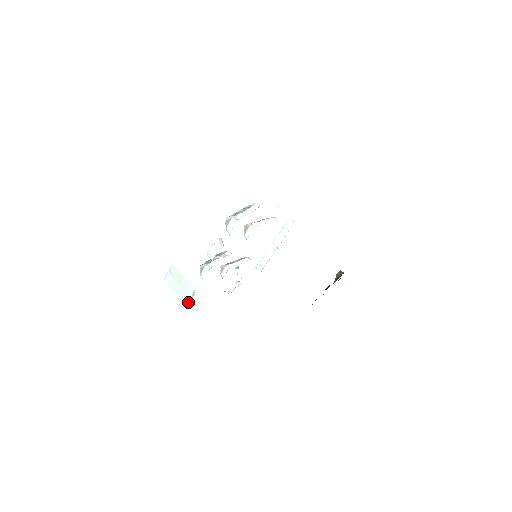
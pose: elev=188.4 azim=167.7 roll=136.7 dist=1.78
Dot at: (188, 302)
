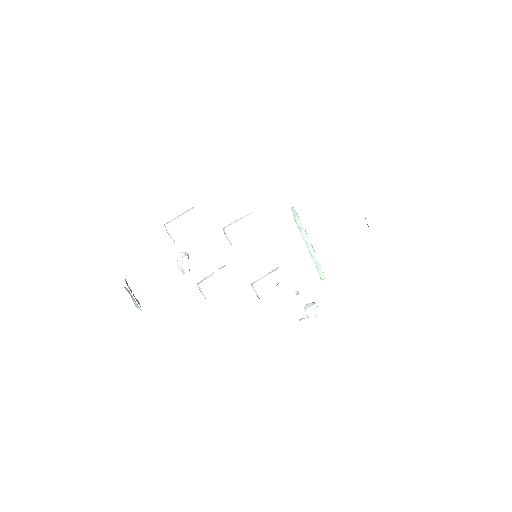
Dot at: occluded
